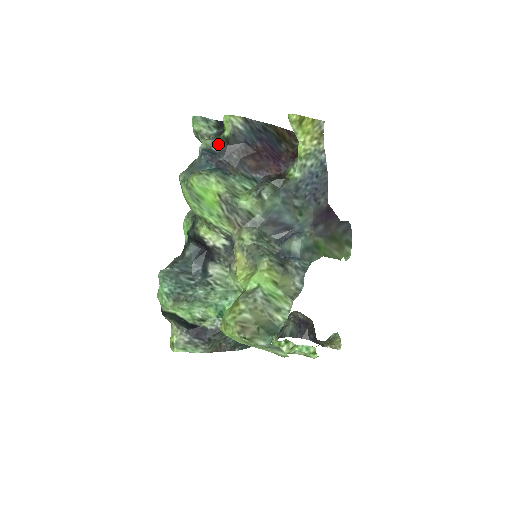
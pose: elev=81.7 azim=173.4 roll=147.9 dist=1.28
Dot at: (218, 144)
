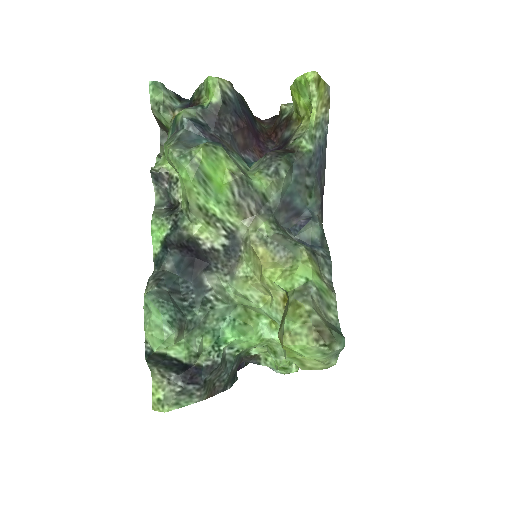
Dot at: (203, 114)
